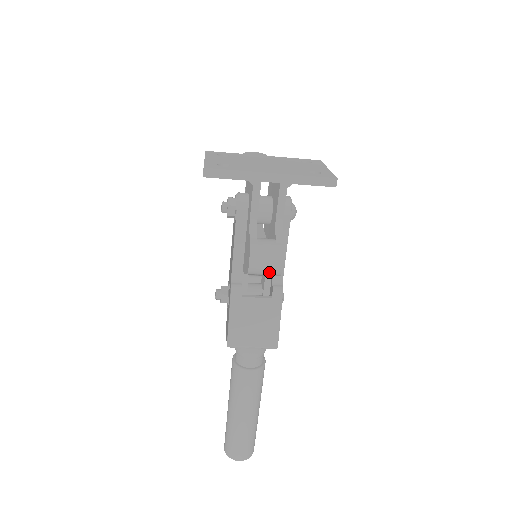
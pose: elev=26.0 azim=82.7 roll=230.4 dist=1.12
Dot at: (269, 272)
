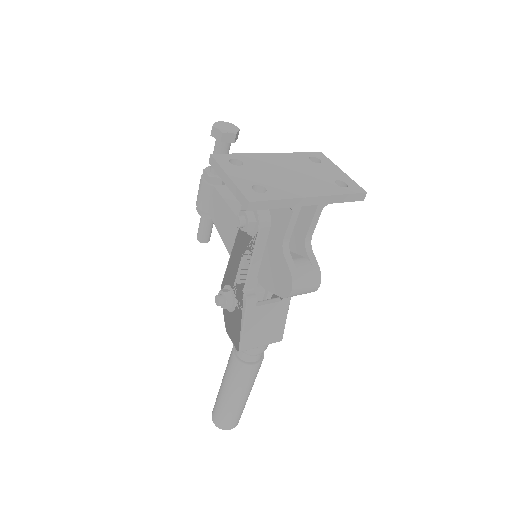
Dot at: (304, 293)
